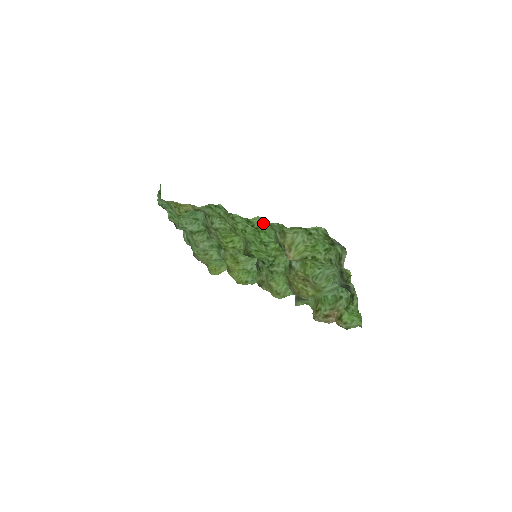
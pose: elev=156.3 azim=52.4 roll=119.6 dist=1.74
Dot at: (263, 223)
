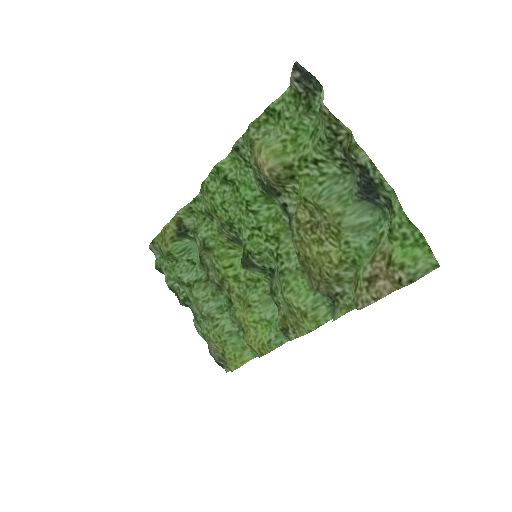
Dot at: (237, 168)
